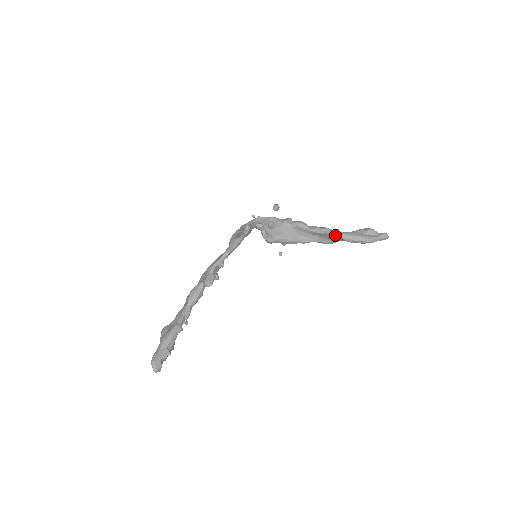
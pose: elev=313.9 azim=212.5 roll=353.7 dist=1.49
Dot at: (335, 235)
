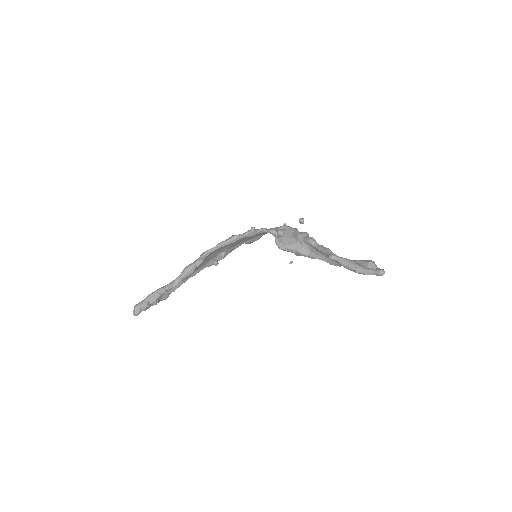
Dot at: (331, 257)
